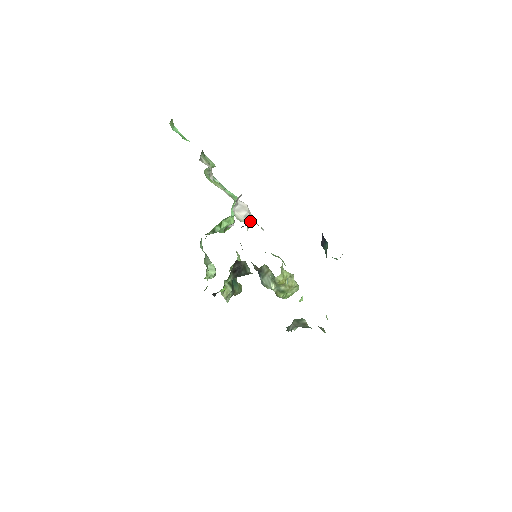
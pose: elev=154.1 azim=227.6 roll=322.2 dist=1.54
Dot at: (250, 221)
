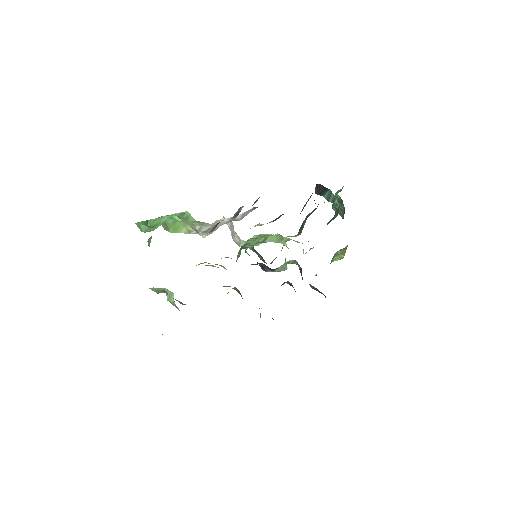
Dot at: occluded
